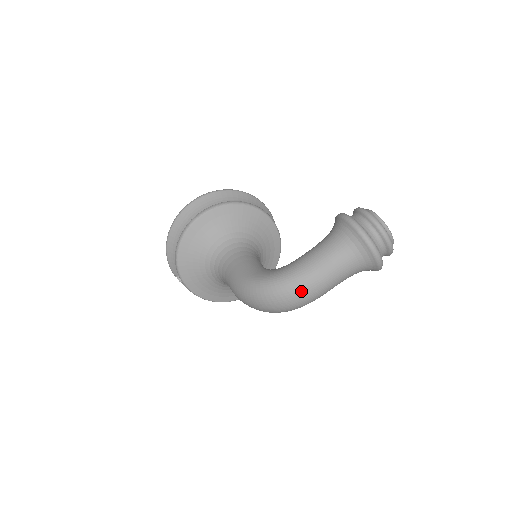
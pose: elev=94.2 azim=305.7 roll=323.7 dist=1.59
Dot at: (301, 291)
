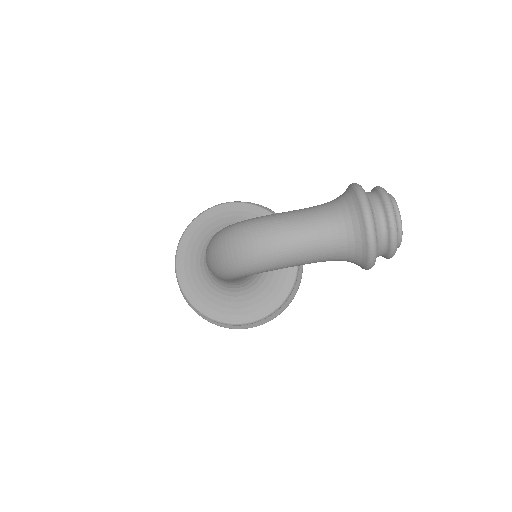
Dot at: (263, 232)
